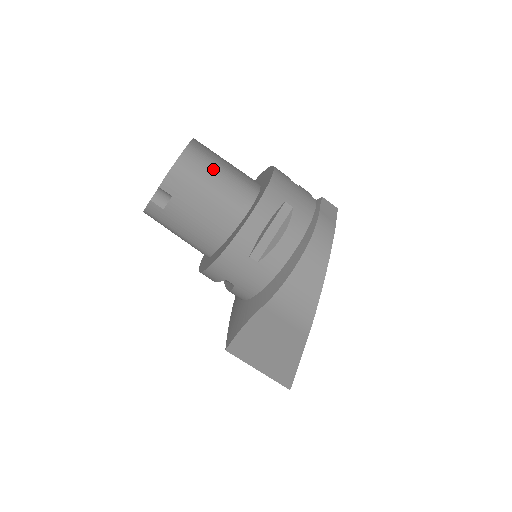
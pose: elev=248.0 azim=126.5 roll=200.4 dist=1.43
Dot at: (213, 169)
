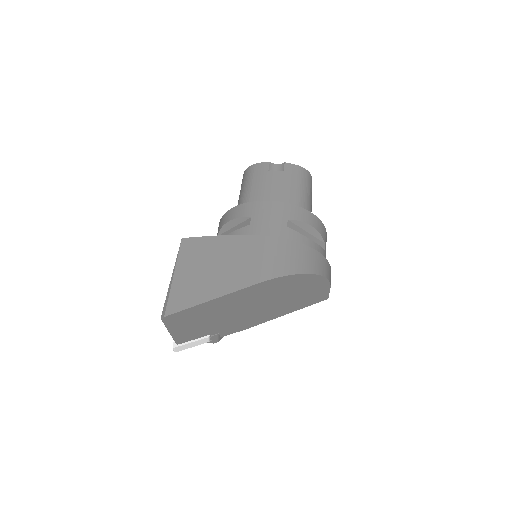
Dot at: (311, 195)
